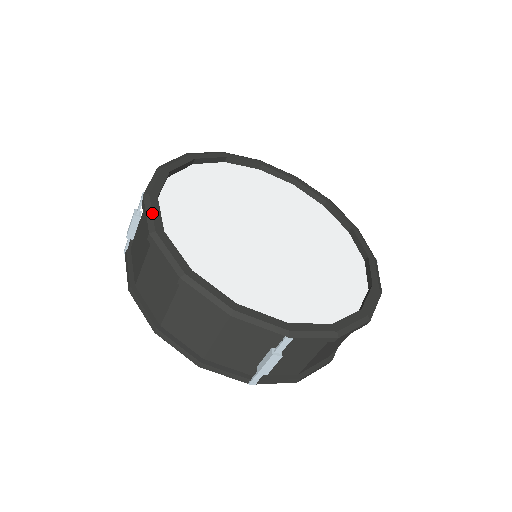
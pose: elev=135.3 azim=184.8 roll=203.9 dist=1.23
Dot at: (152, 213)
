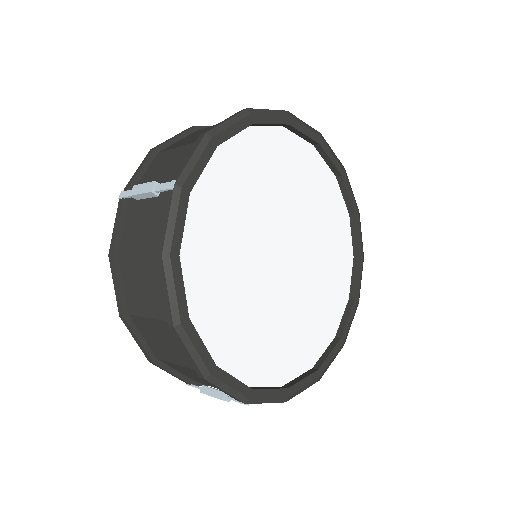
Dot at: (175, 223)
